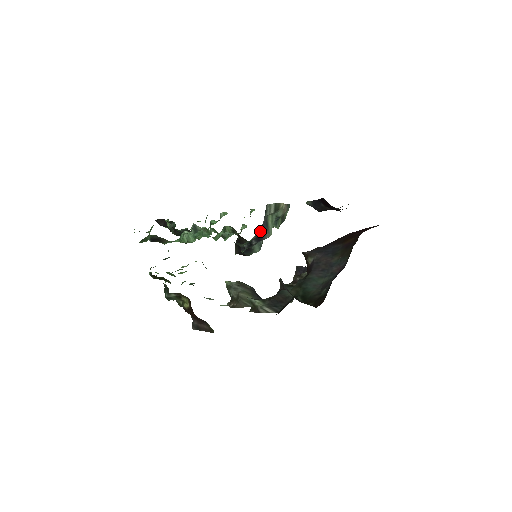
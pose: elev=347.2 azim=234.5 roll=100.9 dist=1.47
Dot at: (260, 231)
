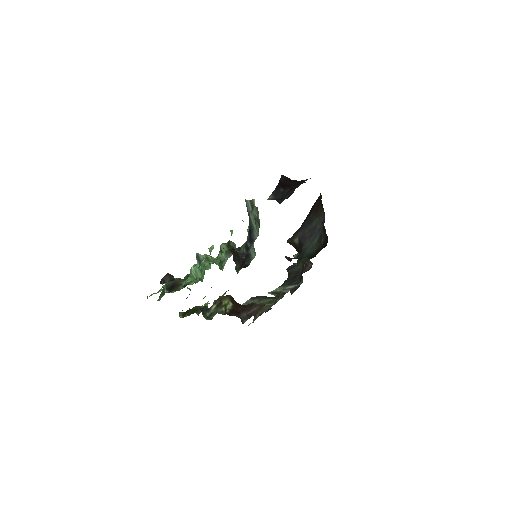
Dot at: (250, 229)
